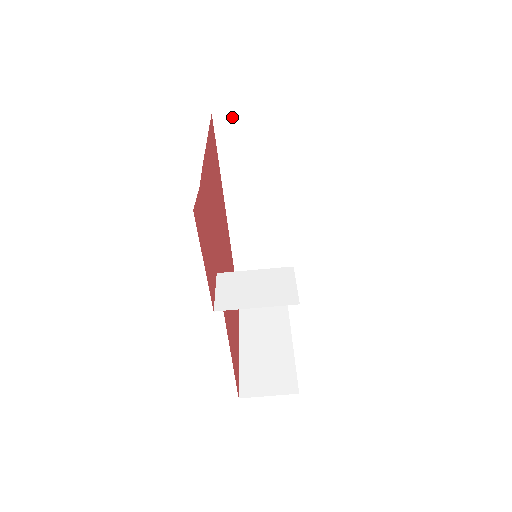
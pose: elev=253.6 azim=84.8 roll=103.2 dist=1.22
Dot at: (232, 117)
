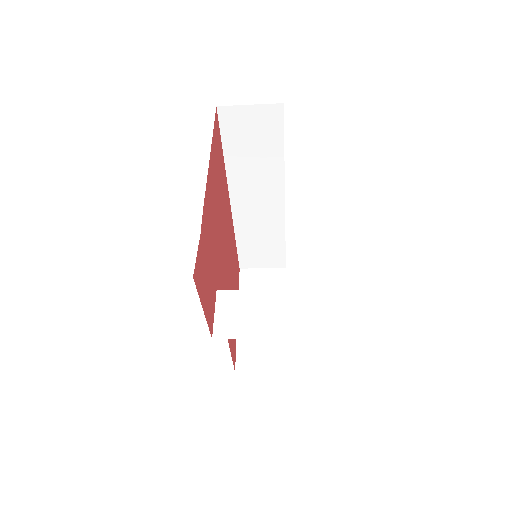
Dot at: (238, 111)
